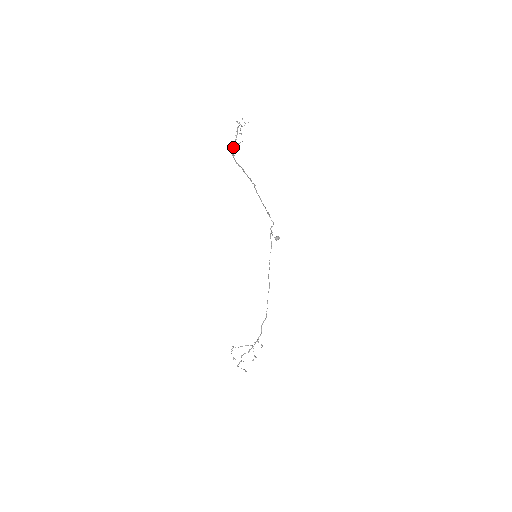
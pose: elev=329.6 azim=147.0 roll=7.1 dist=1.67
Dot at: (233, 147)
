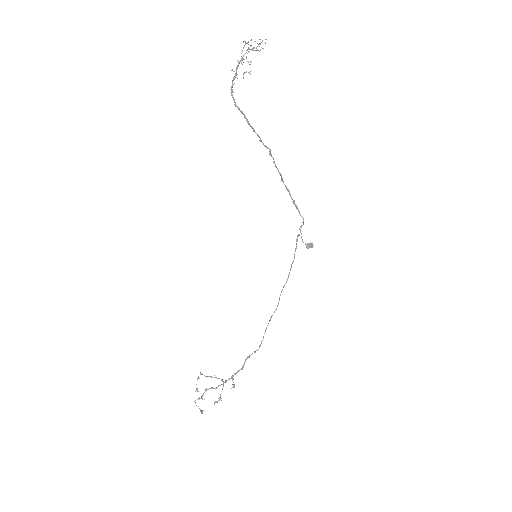
Dot at: occluded
